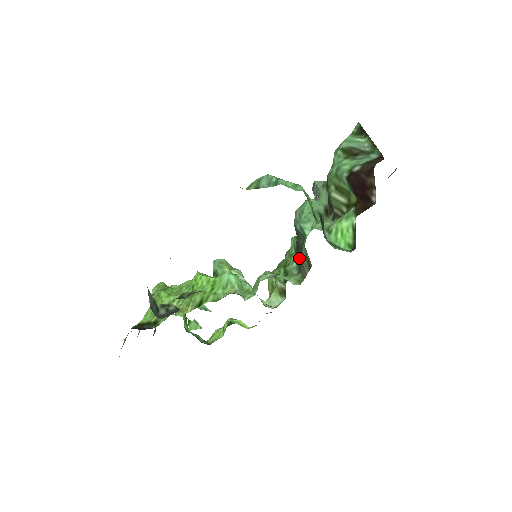
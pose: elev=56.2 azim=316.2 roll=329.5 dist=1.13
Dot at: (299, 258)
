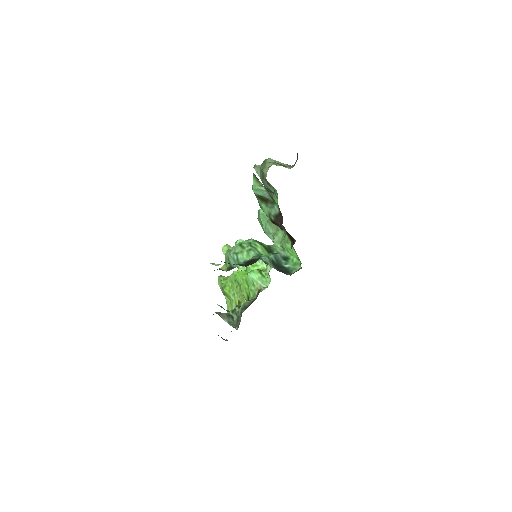
Dot at: occluded
